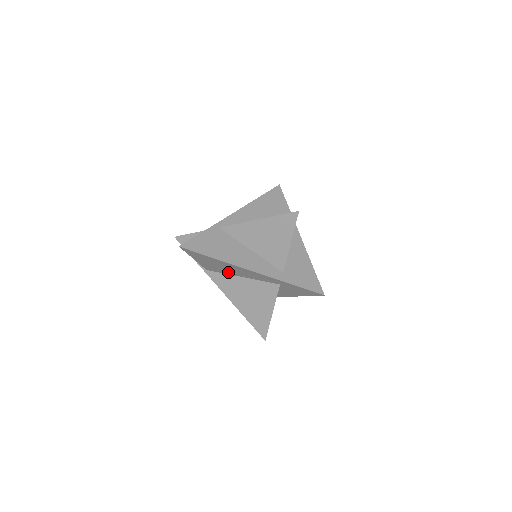
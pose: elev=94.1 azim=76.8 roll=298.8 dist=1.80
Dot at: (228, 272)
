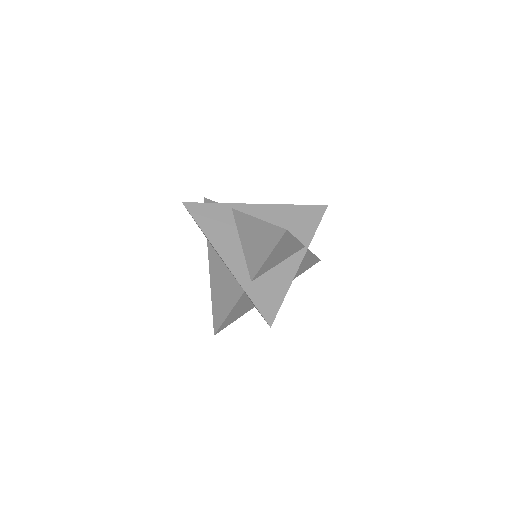
Dot at: (217, 253)
